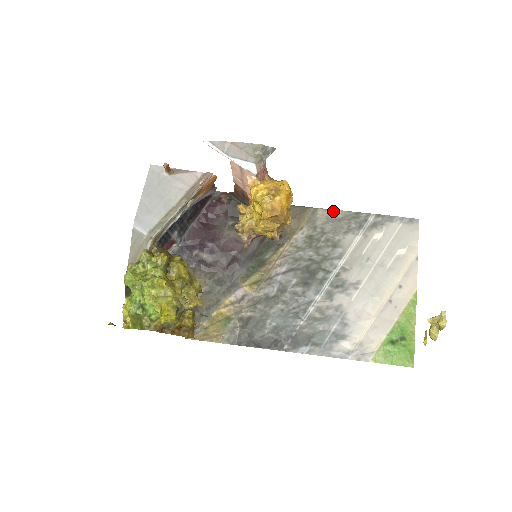
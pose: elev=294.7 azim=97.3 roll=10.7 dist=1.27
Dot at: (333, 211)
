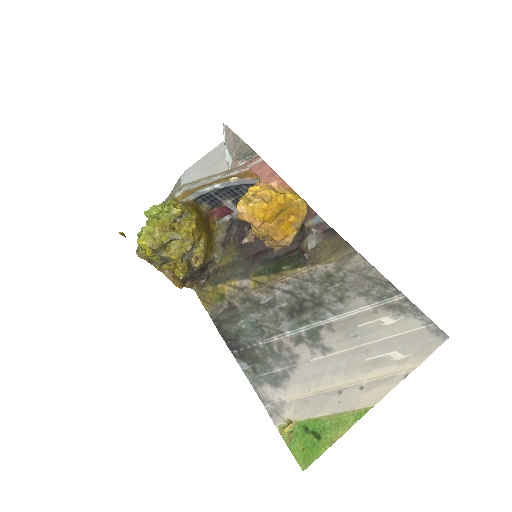
Dot at: (369, 265)
